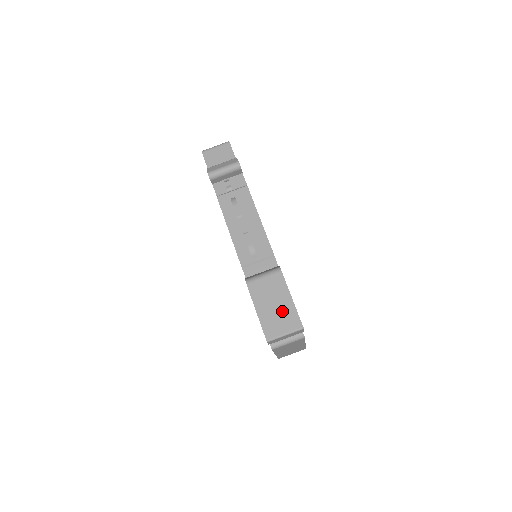
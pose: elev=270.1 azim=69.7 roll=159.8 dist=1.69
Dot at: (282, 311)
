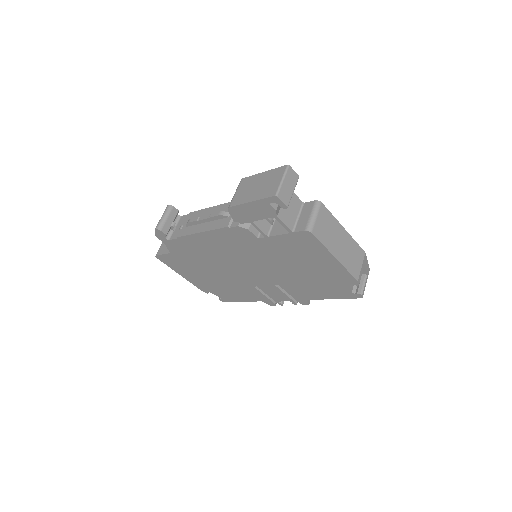
Dot at: (265, 181)
